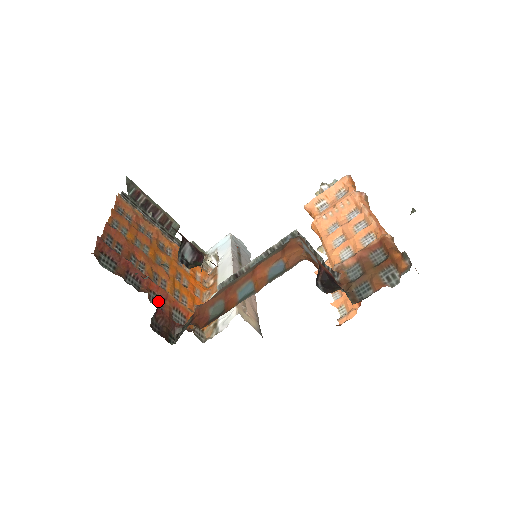
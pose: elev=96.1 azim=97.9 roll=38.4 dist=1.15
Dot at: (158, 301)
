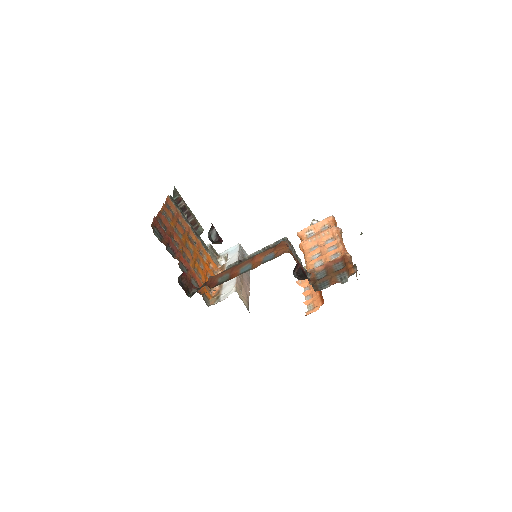
Dot at: (184, 269)
